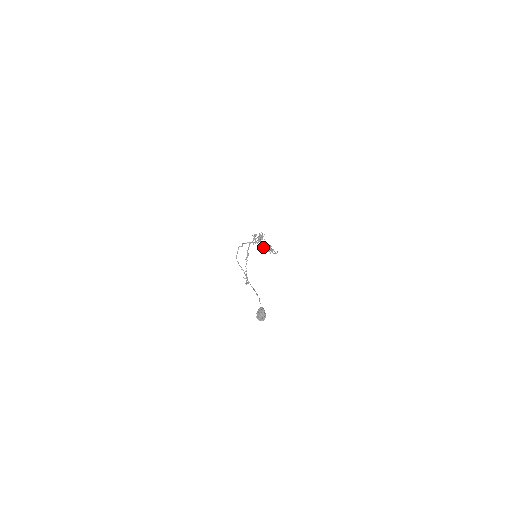
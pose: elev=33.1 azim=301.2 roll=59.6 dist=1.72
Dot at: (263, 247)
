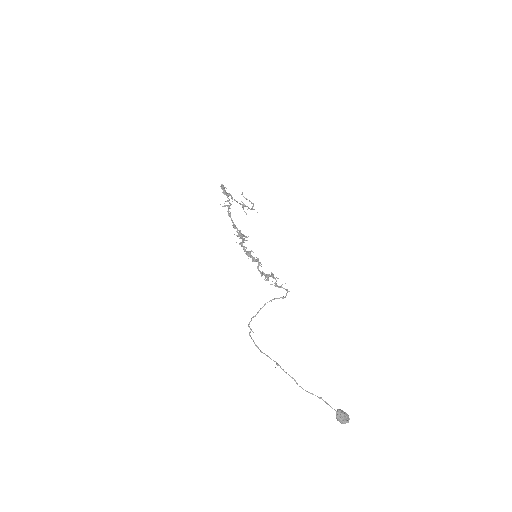
Dot at: (262, 274)
